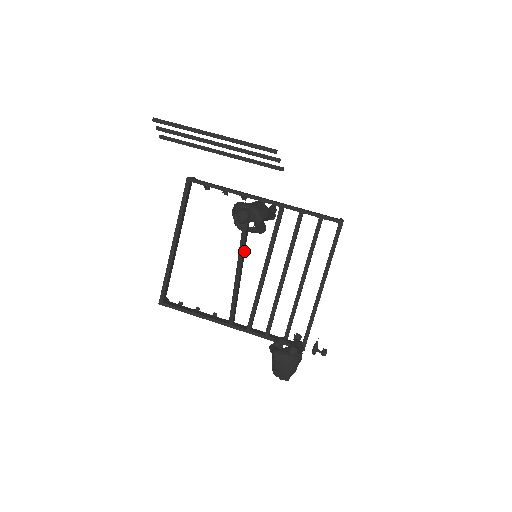
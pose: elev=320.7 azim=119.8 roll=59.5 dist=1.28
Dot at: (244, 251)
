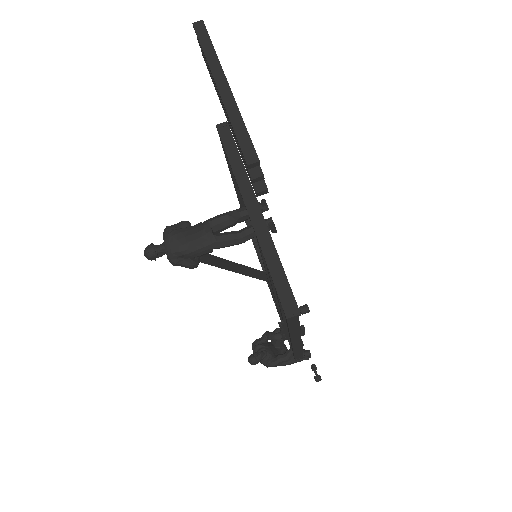
Dot at: (208, 259)
